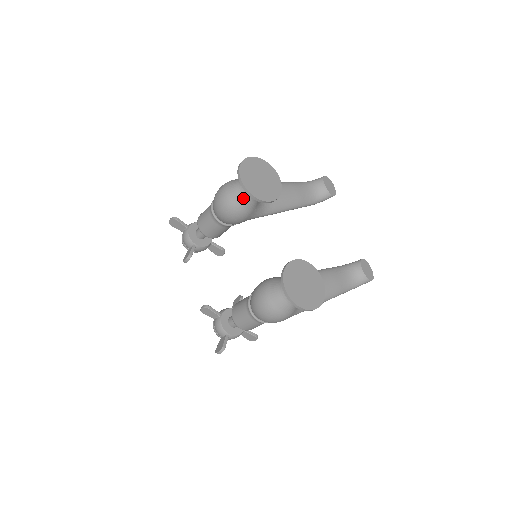
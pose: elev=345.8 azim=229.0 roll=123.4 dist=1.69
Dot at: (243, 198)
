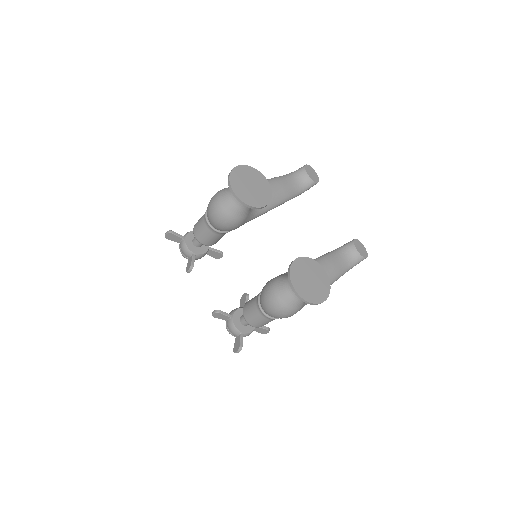
Dot at: (237, 207)
